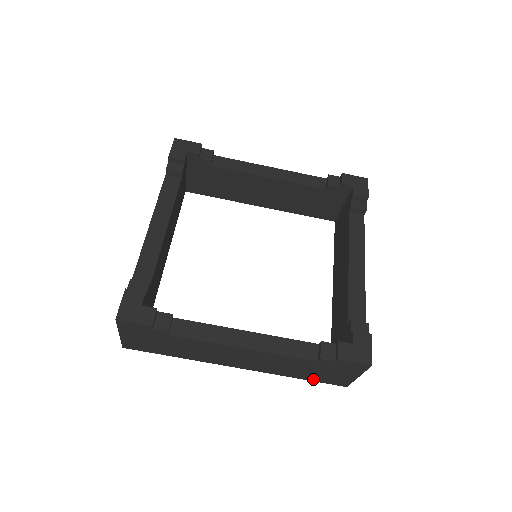
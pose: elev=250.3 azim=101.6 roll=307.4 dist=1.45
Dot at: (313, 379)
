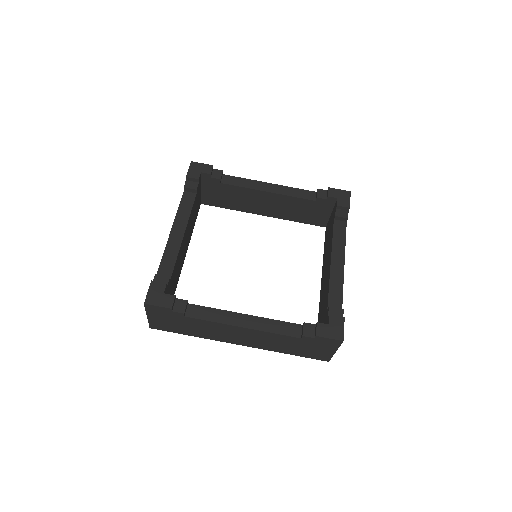
Dot at: (301, 355)
